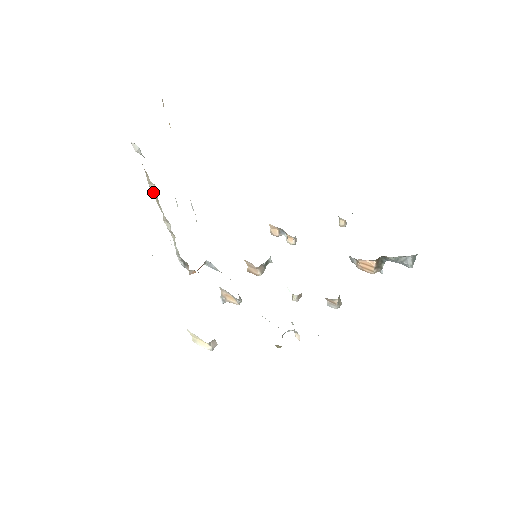
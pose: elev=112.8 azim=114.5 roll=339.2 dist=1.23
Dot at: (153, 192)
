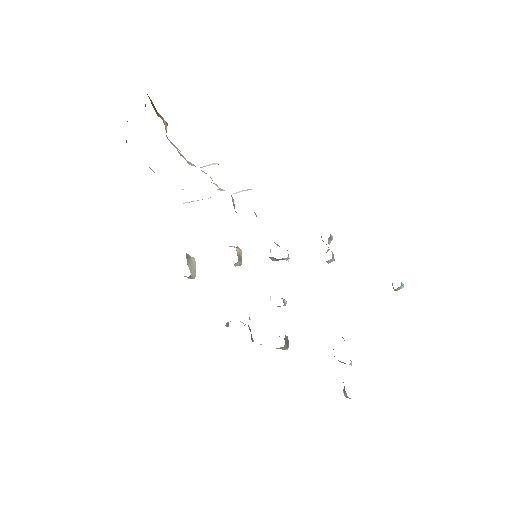
Dot at: occluded
